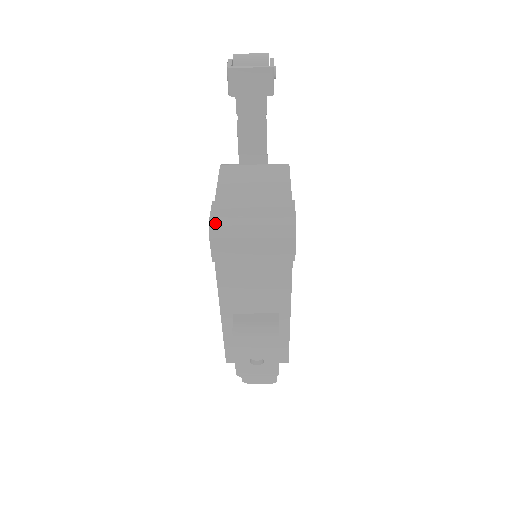
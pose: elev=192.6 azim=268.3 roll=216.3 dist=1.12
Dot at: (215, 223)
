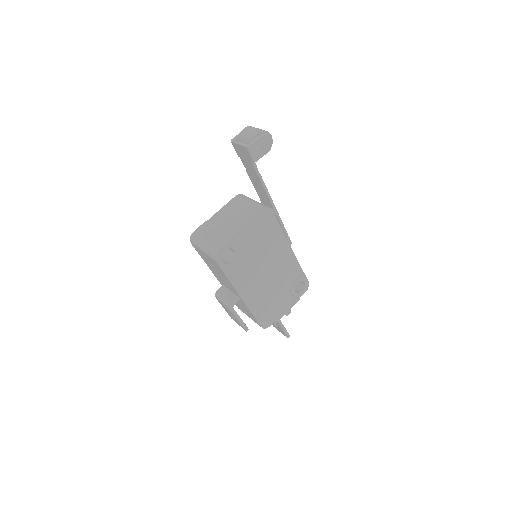
Dot at: (193, 236)
